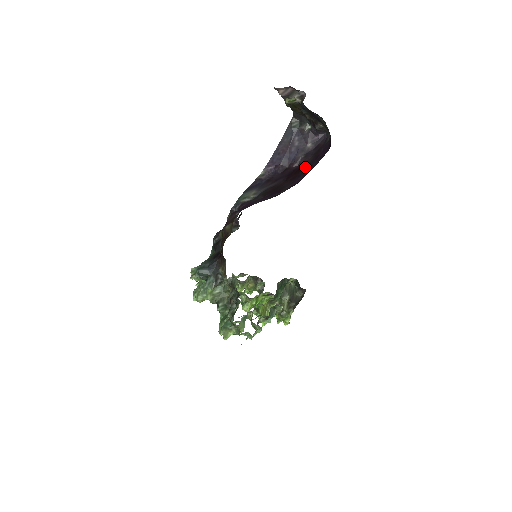
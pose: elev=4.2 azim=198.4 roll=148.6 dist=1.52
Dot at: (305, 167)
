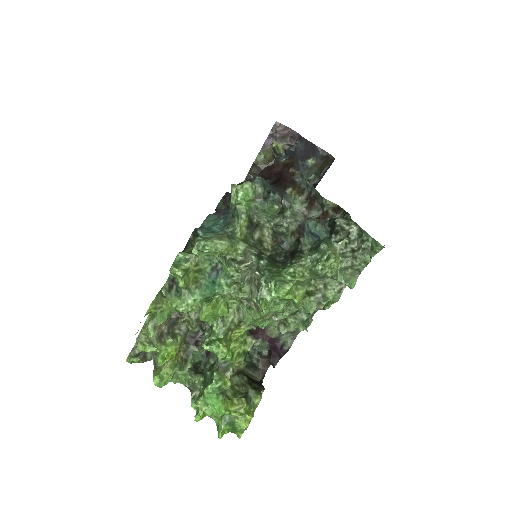
Dot at: occluded
